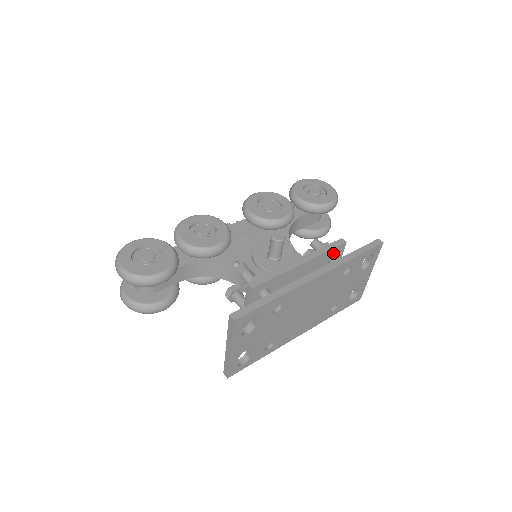
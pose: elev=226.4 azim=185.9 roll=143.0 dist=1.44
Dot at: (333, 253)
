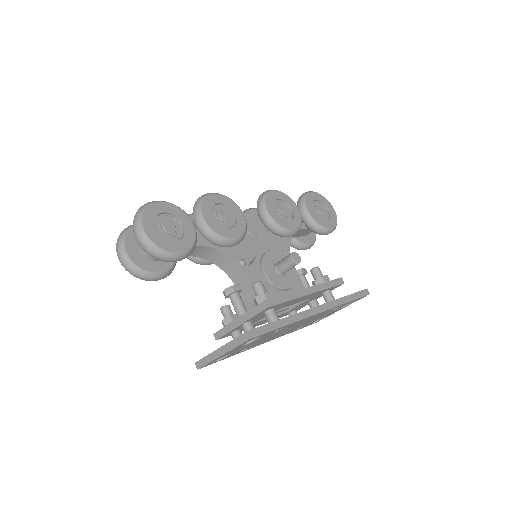
Dot at: occluded
